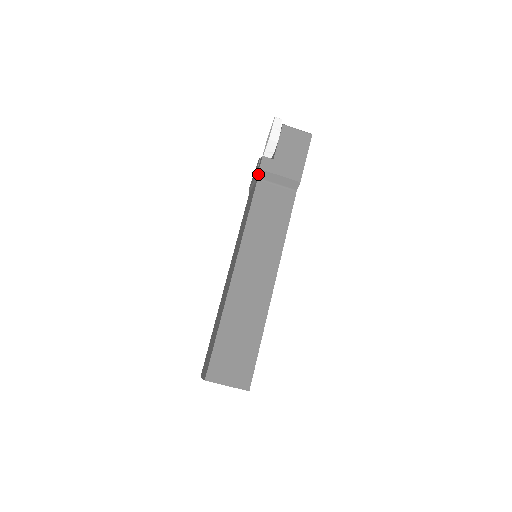
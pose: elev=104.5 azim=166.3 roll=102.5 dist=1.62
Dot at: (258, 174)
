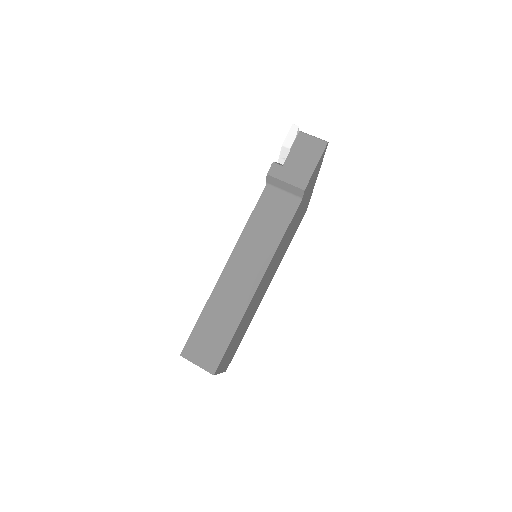
Dot at: (267, 179)
